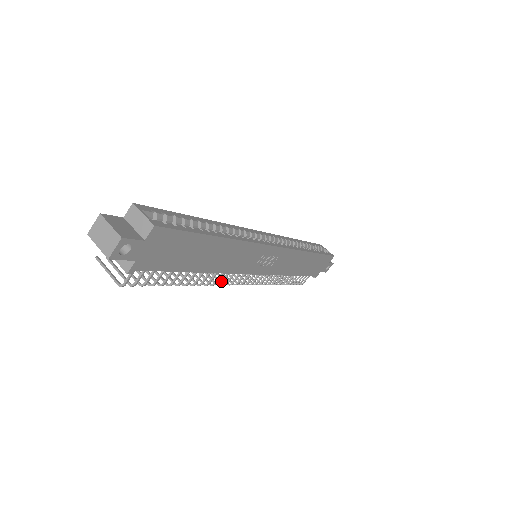
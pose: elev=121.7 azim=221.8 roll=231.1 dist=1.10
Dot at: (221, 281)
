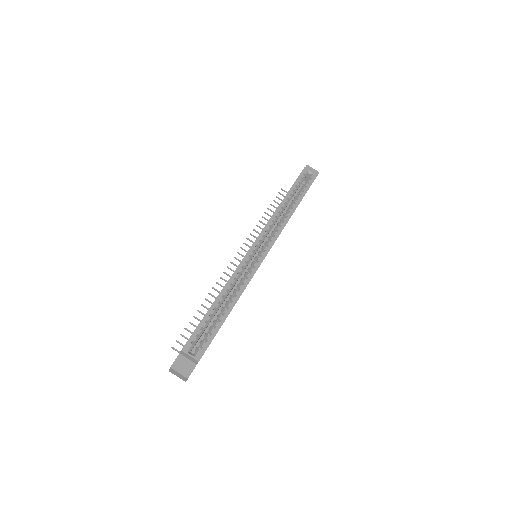
Dot at: occluded
